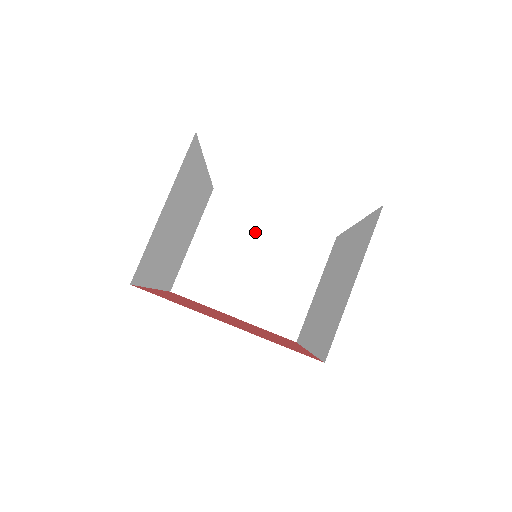
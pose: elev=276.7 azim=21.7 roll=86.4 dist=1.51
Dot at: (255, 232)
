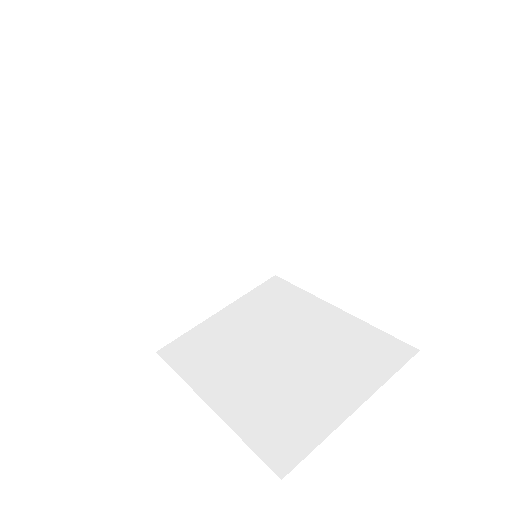
Dot at: (299, 320)
